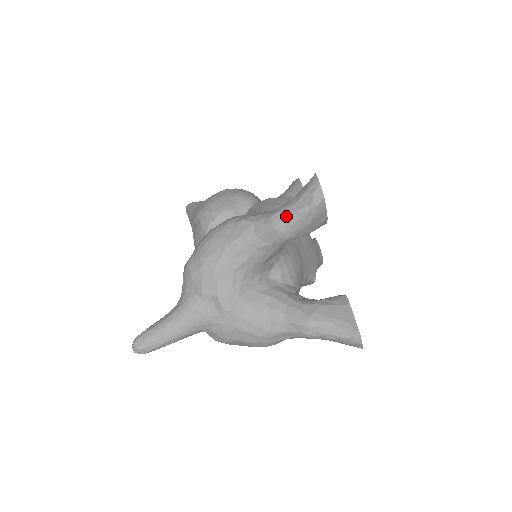
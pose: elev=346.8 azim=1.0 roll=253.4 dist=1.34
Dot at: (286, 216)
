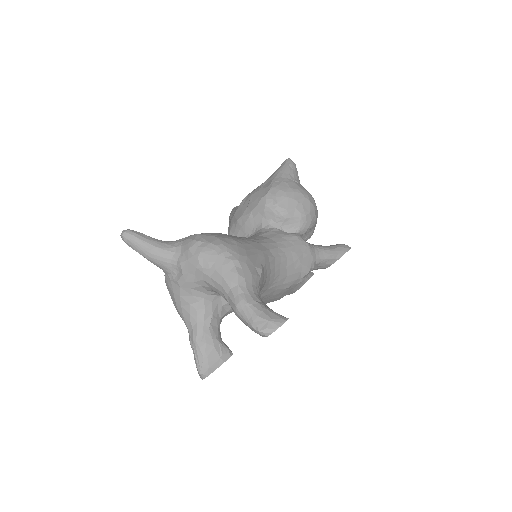
Dot at: (247, 312)
